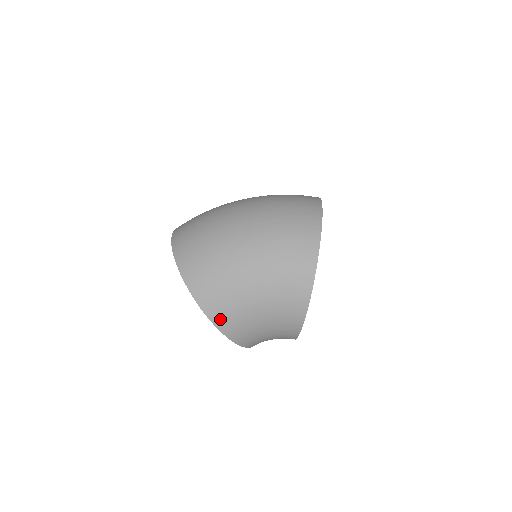
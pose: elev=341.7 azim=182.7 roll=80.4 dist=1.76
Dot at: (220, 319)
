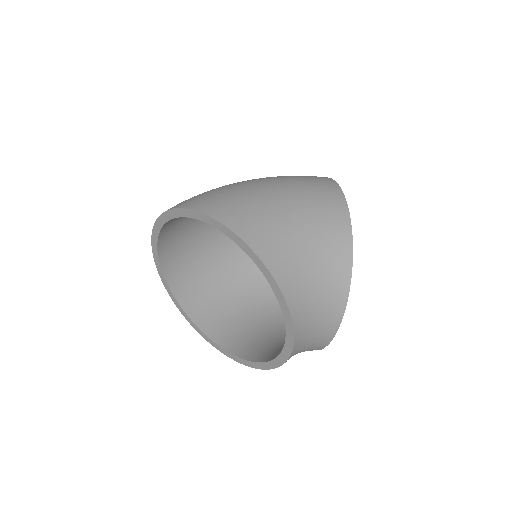
Dot at: (250, 234)
